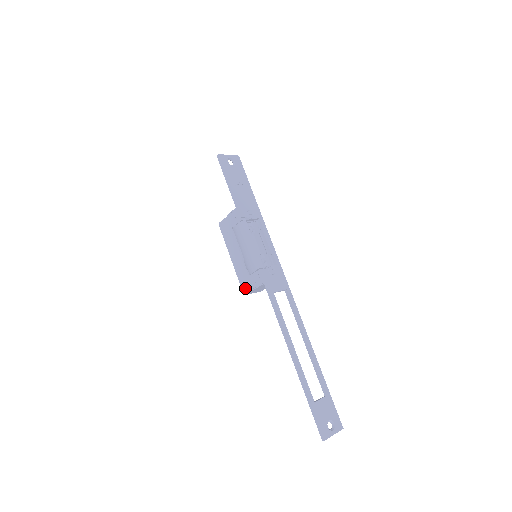
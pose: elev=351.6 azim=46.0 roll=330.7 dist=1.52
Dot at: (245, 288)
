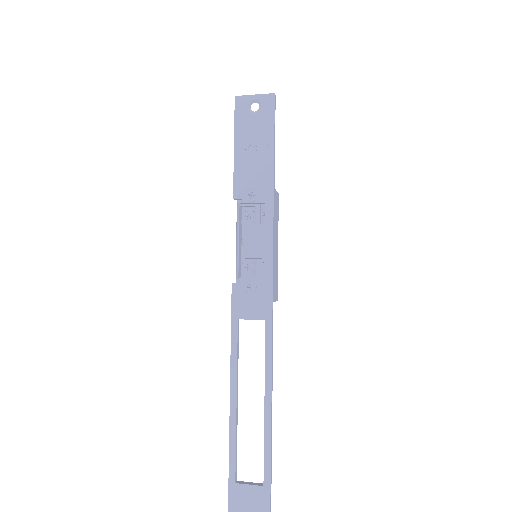
Dot at: occluded
